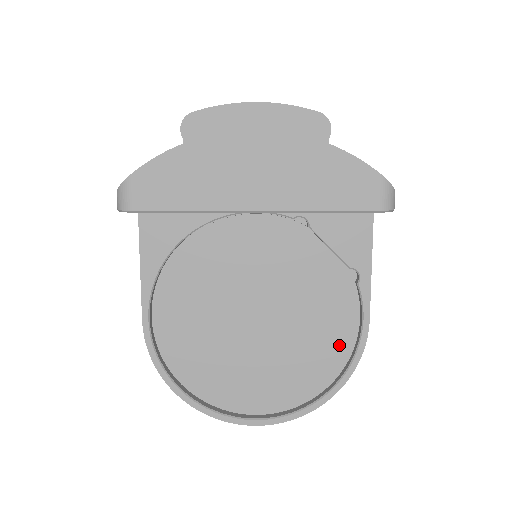
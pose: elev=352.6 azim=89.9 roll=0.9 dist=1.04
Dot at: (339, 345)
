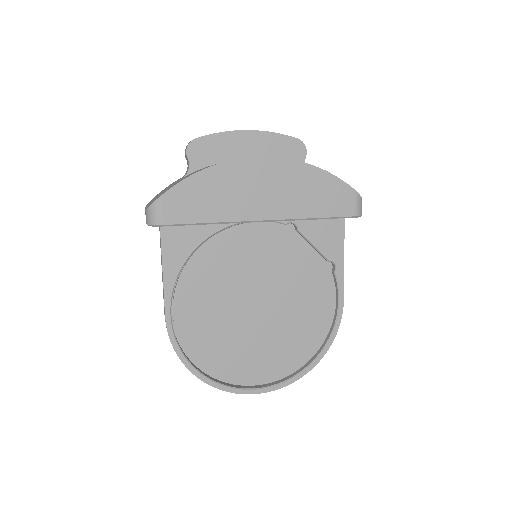
Dot at: (321, 322)
